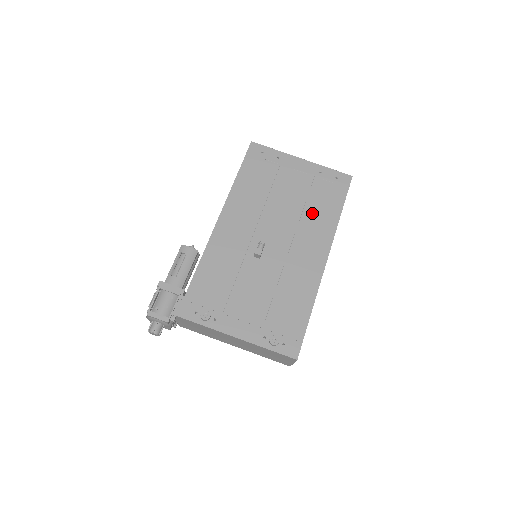
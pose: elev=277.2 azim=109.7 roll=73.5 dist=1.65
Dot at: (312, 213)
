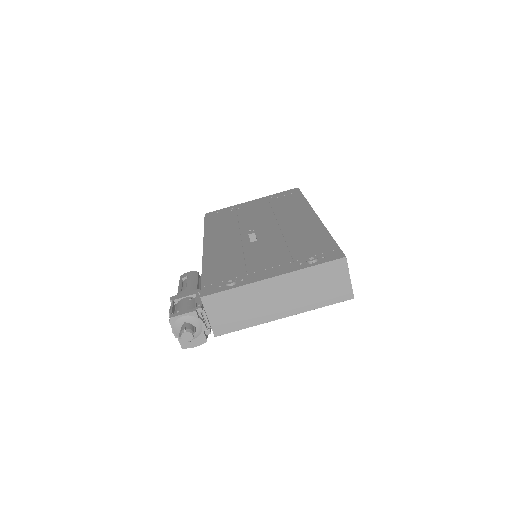
Dot at: (282, 209)
